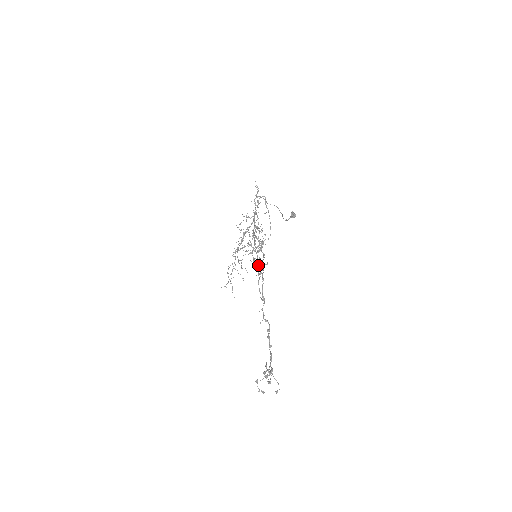
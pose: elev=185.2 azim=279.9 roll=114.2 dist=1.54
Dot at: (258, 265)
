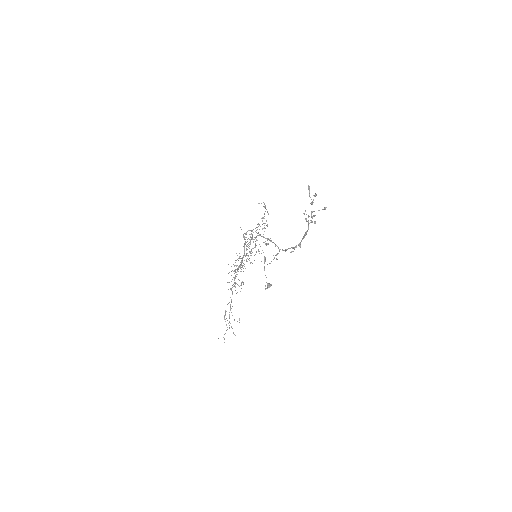
Dot at: occluded
